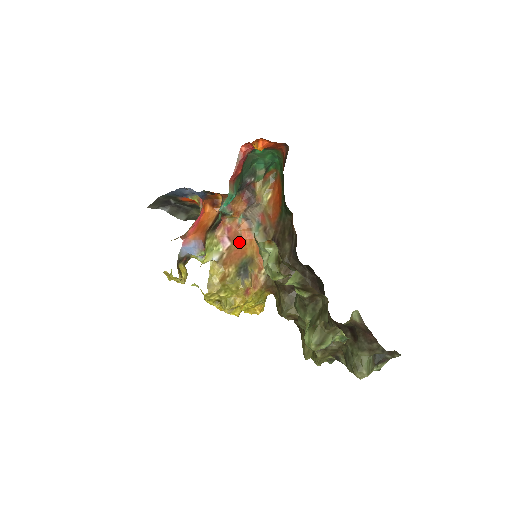
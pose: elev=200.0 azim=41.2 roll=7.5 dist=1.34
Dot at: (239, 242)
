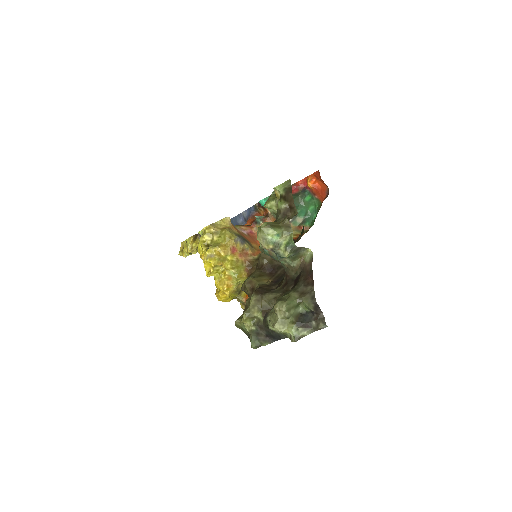
Dot at: (252, 239)
